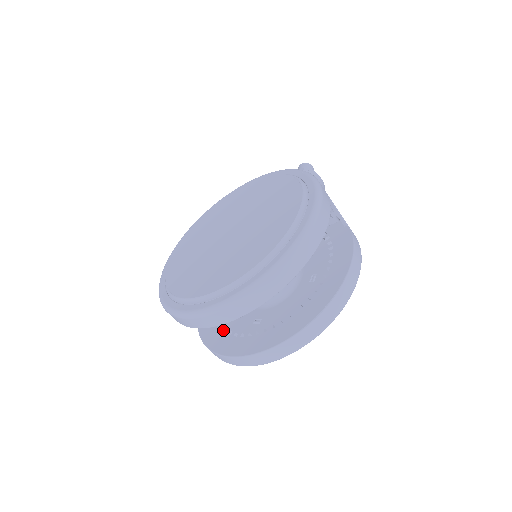
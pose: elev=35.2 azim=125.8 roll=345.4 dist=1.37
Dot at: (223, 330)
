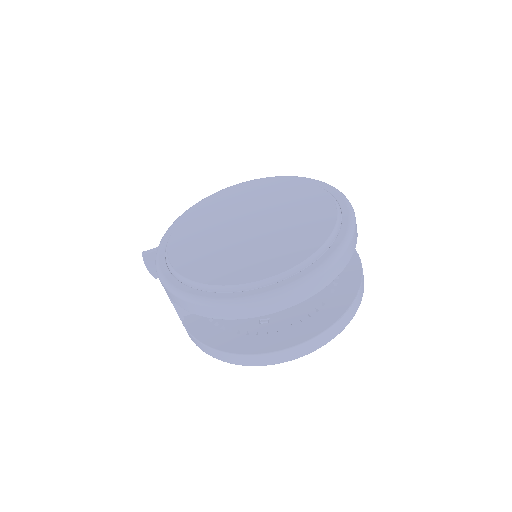
Dot at: (228, 330)
